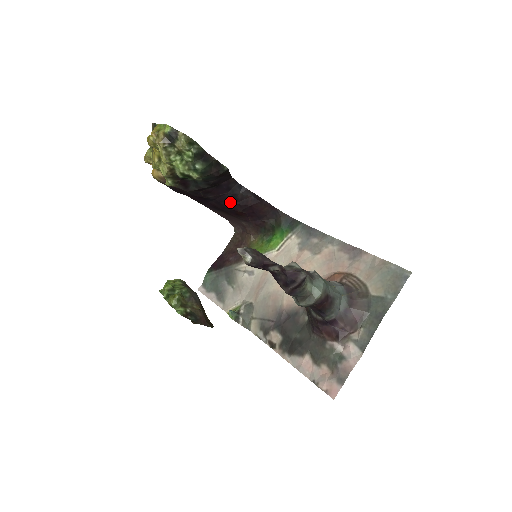
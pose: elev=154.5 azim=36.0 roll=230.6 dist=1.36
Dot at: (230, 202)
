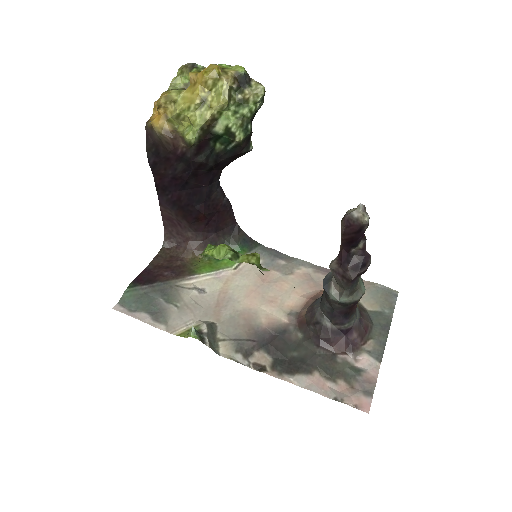
Dot at: (202, 199)
